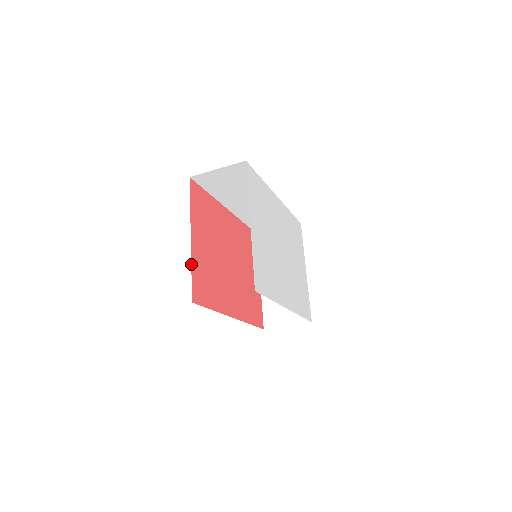
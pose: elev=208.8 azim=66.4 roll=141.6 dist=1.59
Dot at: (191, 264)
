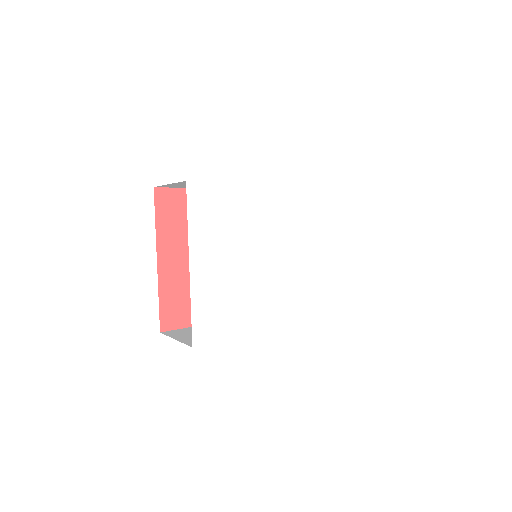
Dot at: (158, 292)
